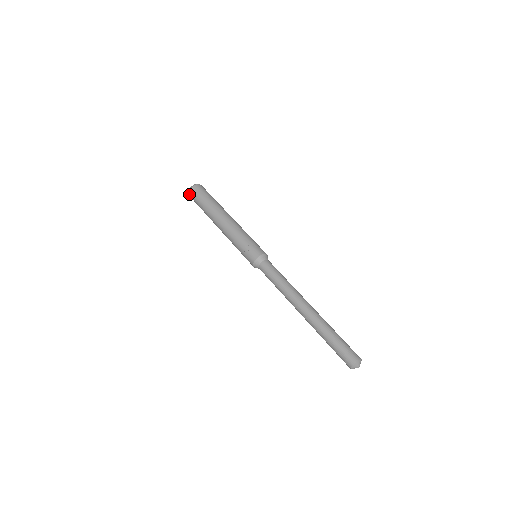
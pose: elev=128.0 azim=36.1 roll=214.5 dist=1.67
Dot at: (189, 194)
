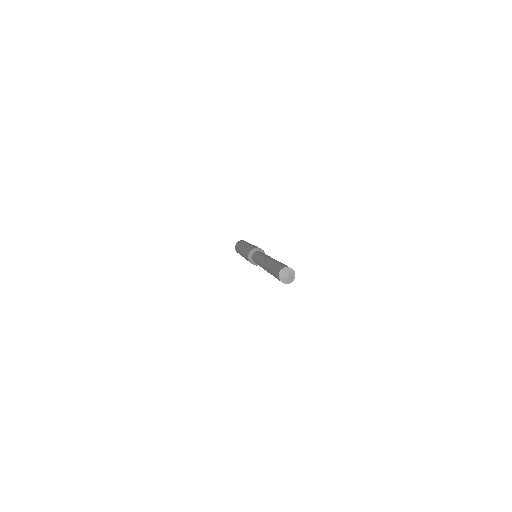
Dot at: (237, 242)
